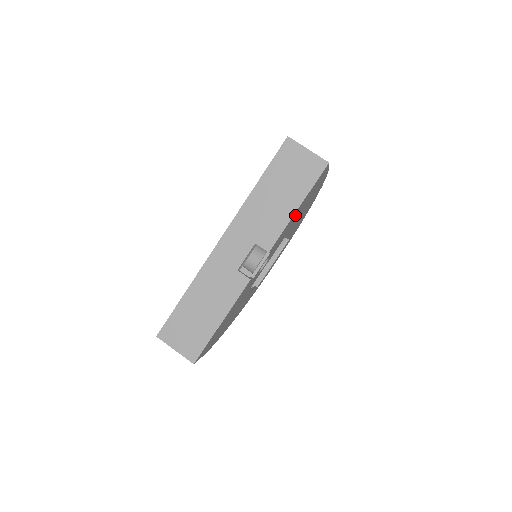
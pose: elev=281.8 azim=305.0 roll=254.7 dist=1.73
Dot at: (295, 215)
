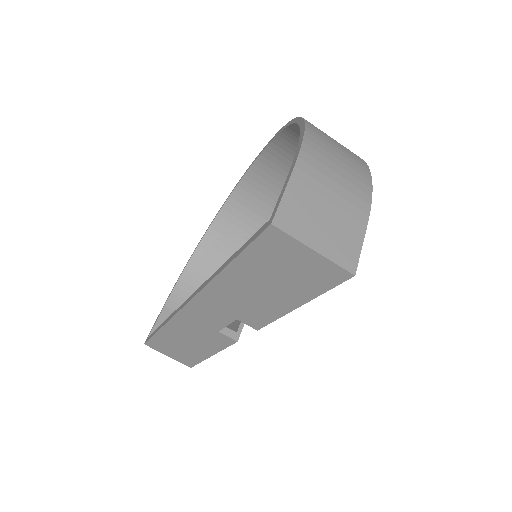
Dot at: occluded
